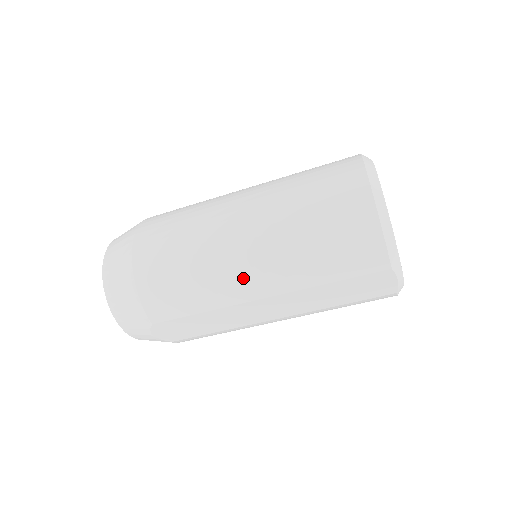
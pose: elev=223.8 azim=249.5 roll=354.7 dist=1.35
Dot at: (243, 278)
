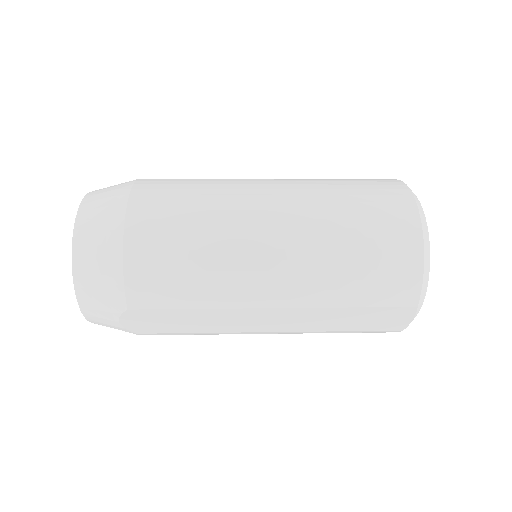
Dot at: (261, 281)
